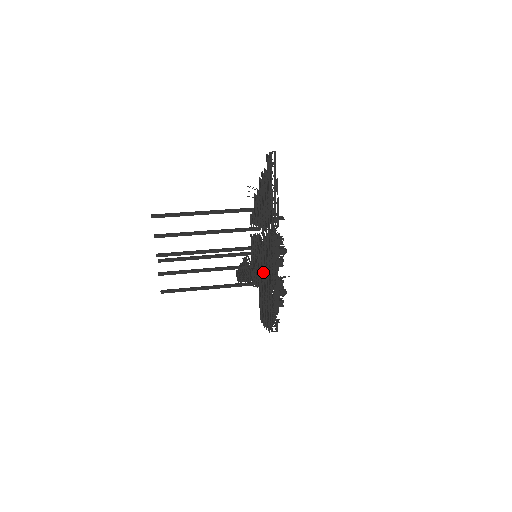
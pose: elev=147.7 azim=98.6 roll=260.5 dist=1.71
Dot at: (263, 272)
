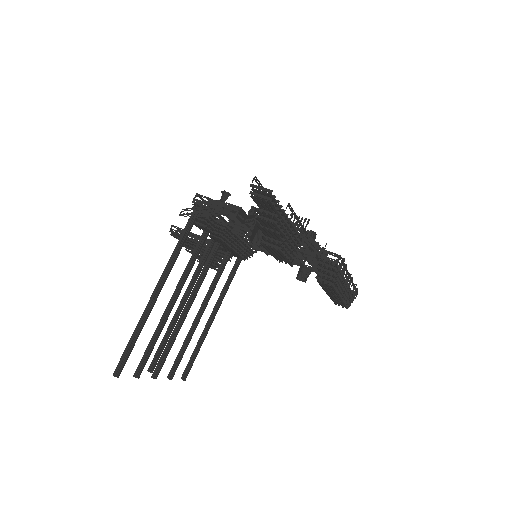
Dot at: (338, 291)
